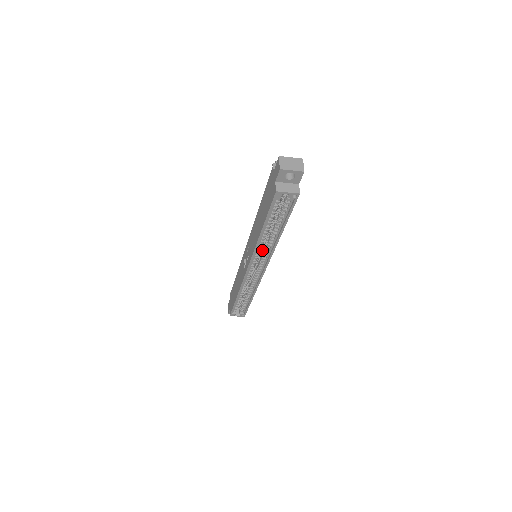
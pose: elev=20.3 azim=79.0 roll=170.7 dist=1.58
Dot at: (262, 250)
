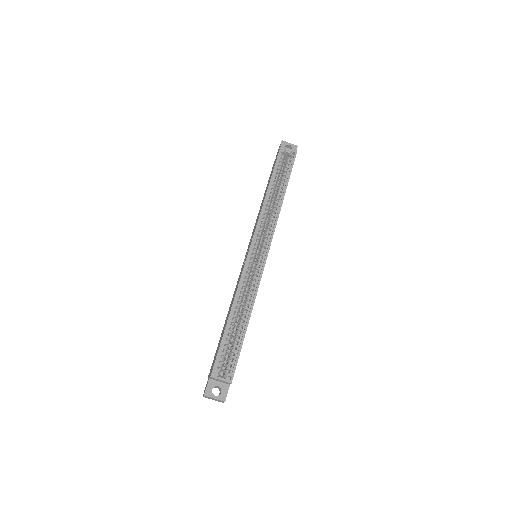
Dot at: (265, 230)
